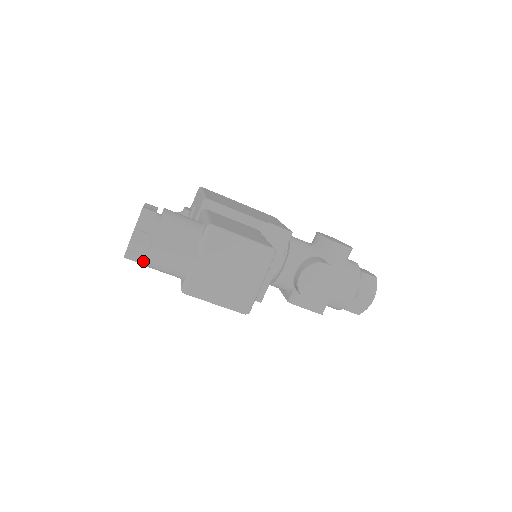
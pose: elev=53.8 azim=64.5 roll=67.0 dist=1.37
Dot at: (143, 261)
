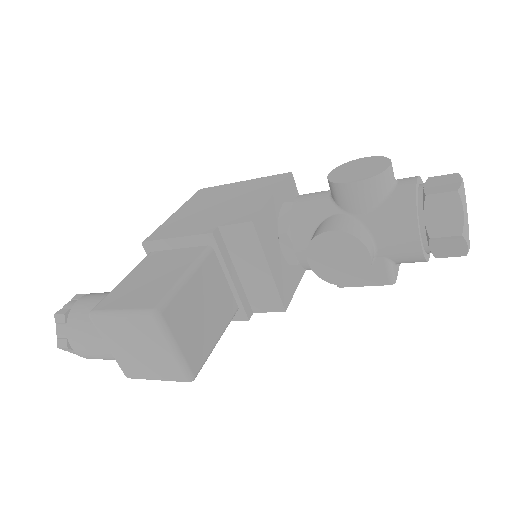
Dot at: occluded
